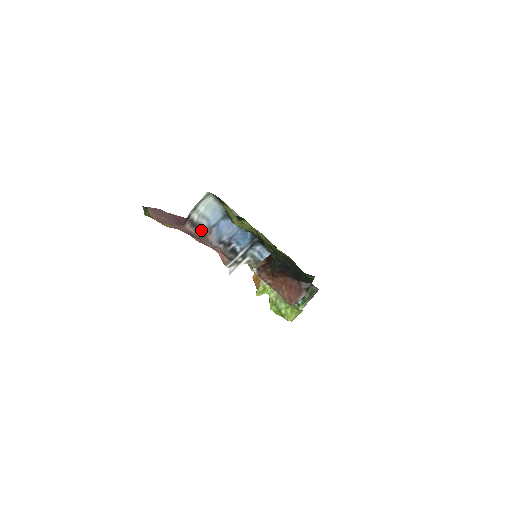
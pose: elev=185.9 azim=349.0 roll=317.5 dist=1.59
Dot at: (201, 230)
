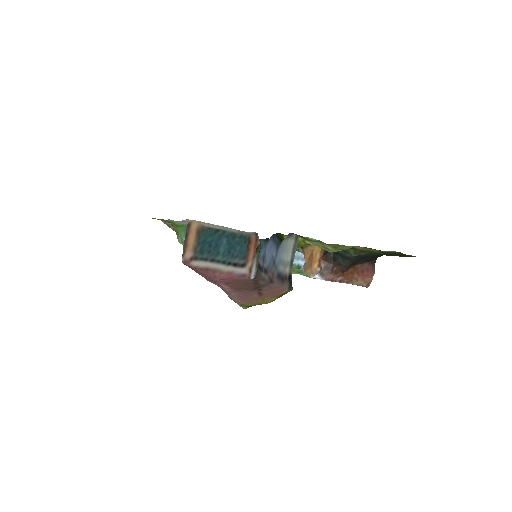
Dot at: (276, 277)
